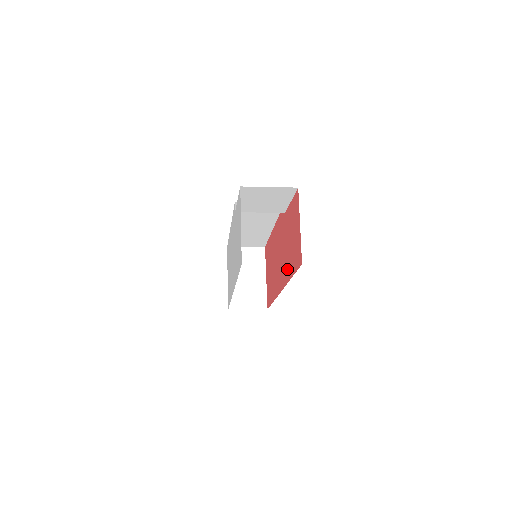
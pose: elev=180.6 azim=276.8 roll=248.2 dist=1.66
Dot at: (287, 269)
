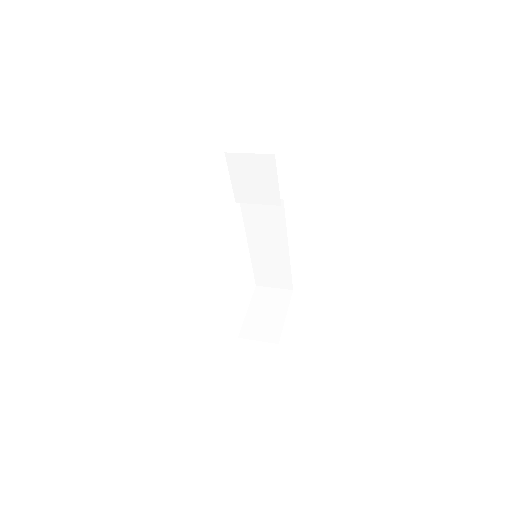
Dot at: occluded
